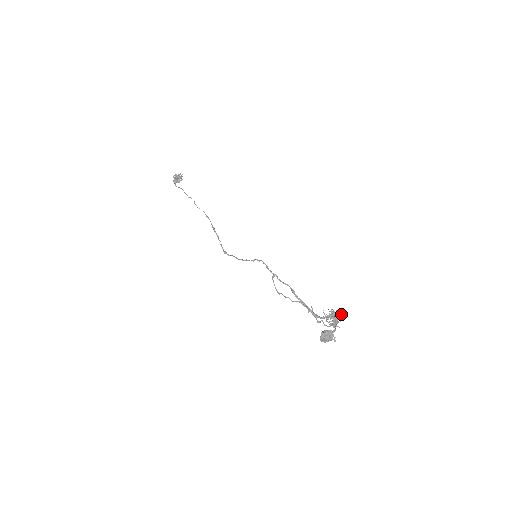
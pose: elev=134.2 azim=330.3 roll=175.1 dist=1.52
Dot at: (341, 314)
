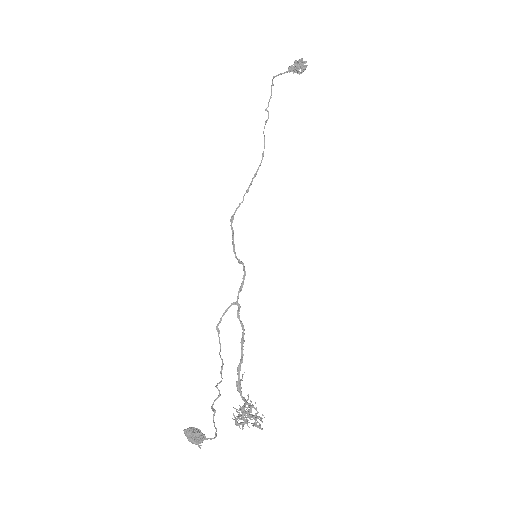
Dot at: (261, 419)
